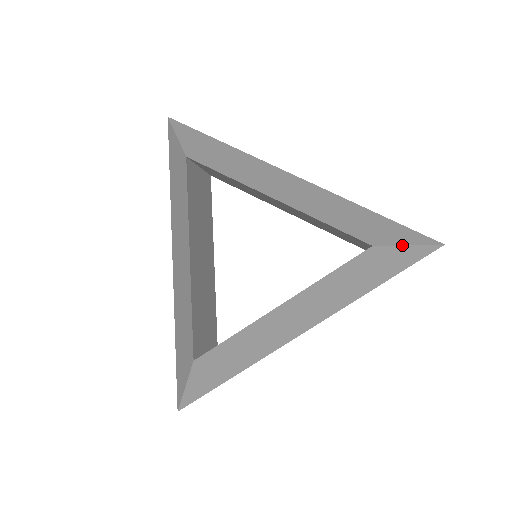
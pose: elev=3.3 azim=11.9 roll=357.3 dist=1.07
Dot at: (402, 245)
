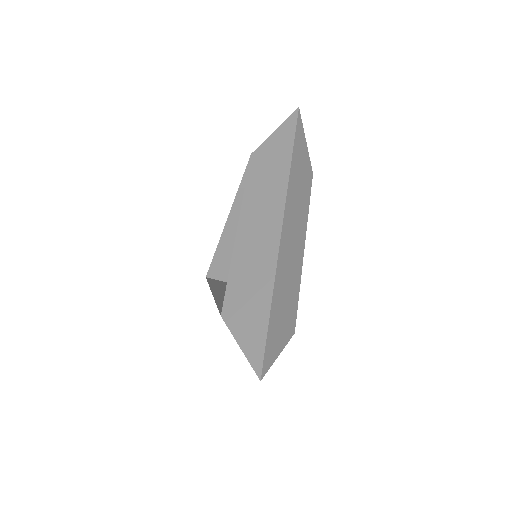
Dot at: (270, 135)
